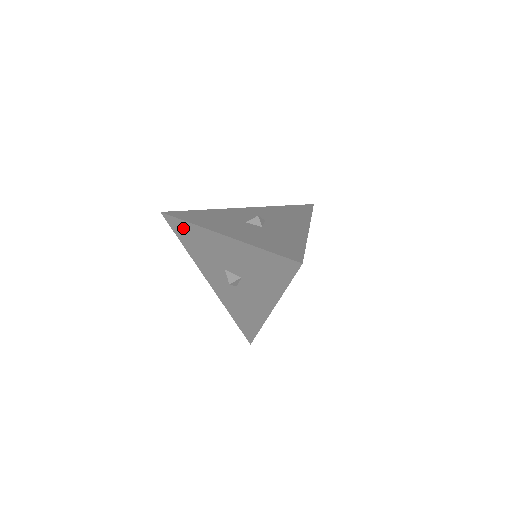
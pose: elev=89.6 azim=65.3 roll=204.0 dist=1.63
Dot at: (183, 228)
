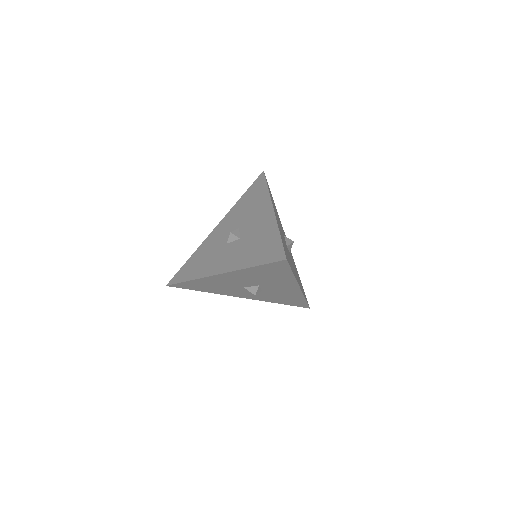
Dot at: (190, 285)
